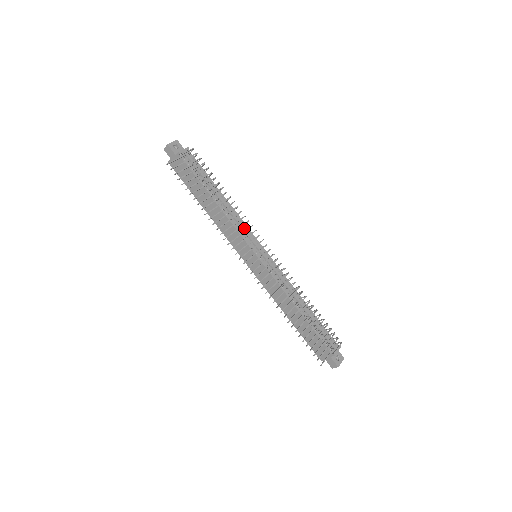
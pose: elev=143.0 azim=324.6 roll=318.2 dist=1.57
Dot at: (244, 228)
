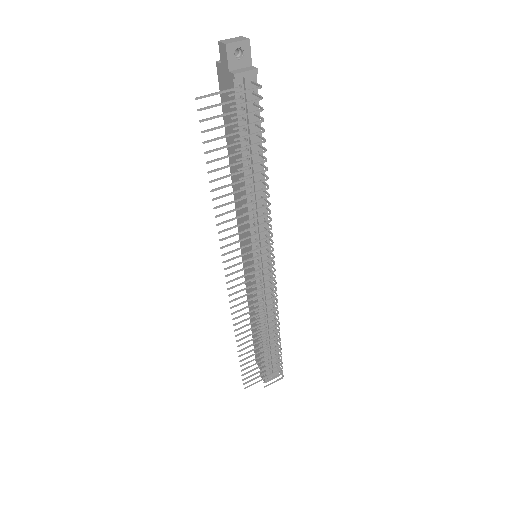
Dot at: (261, 226)
